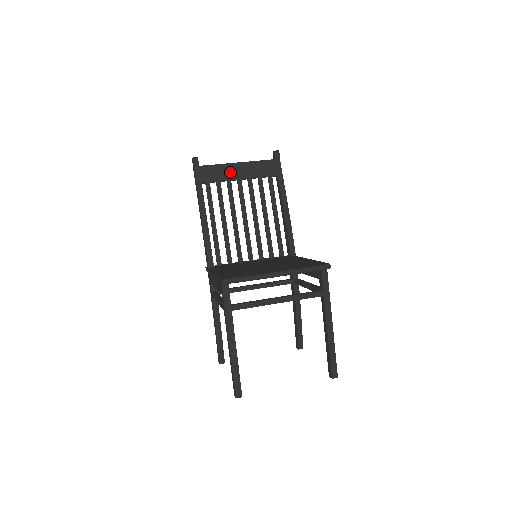
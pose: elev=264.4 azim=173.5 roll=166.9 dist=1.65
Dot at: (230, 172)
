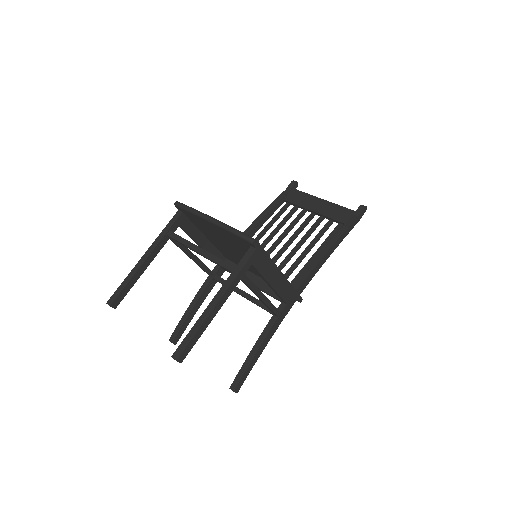
Dot at: (311, 203)
